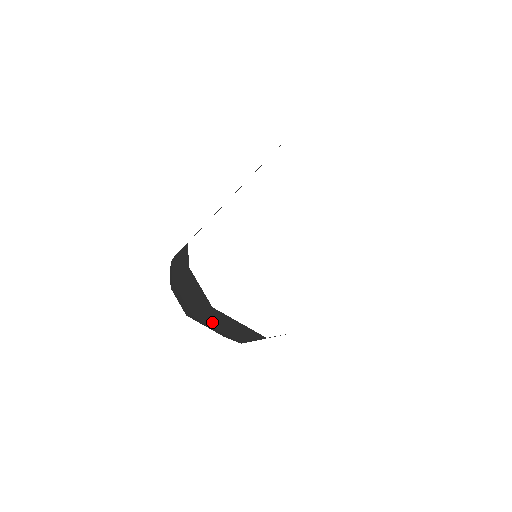
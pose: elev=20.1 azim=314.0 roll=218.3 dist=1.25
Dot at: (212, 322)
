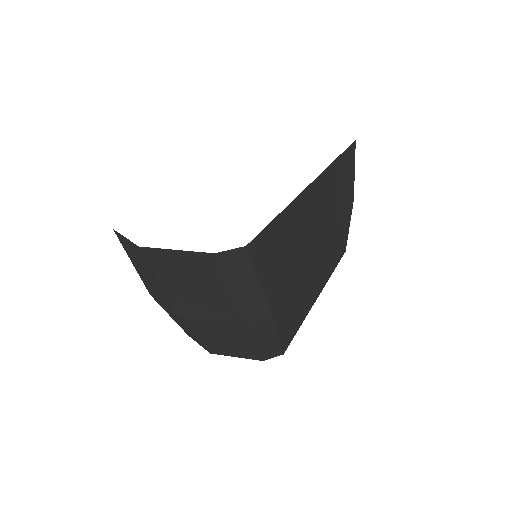
Dot at: (187, 301)
